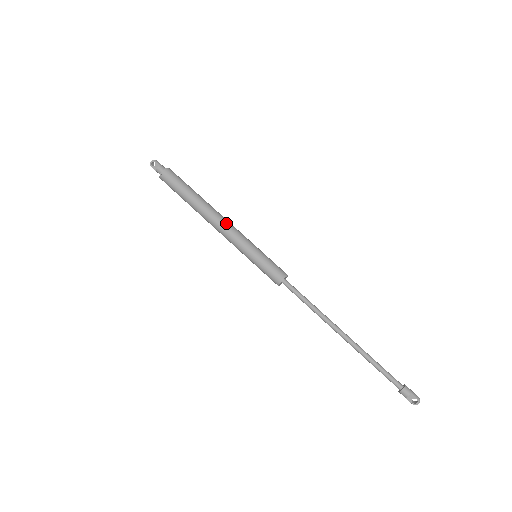
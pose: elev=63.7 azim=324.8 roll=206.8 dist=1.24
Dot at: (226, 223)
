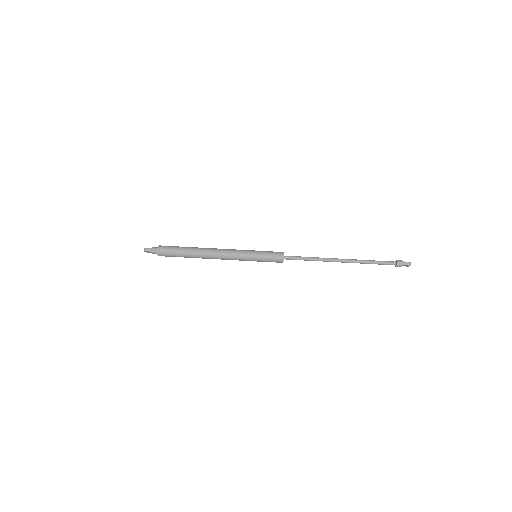
Dot at: (222, 256)
